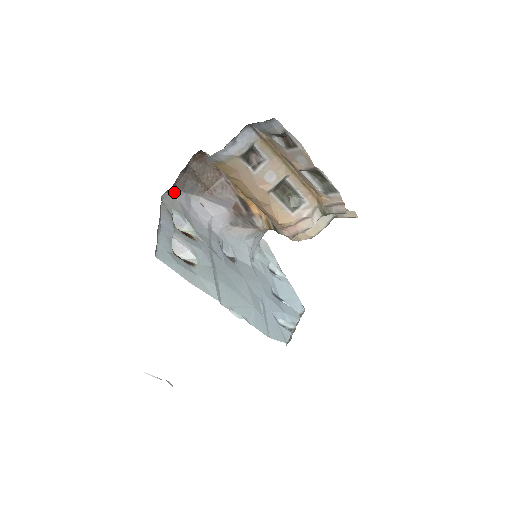
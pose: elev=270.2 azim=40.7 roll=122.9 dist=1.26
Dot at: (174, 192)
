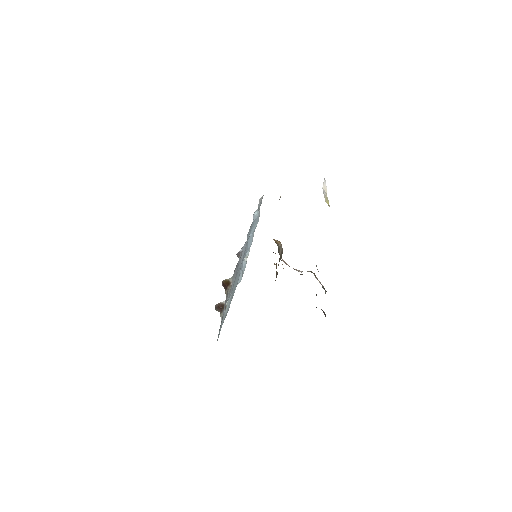
Dot at: occluded
